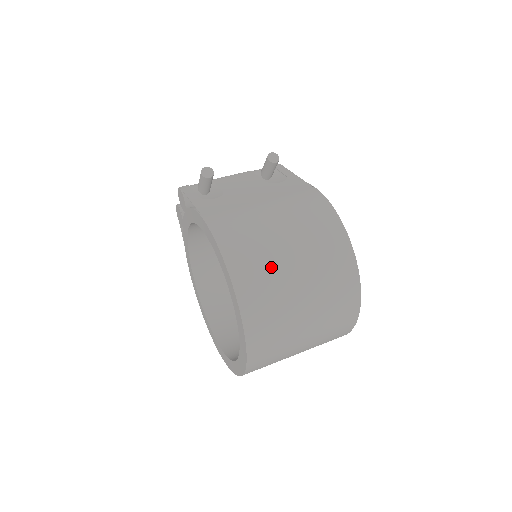
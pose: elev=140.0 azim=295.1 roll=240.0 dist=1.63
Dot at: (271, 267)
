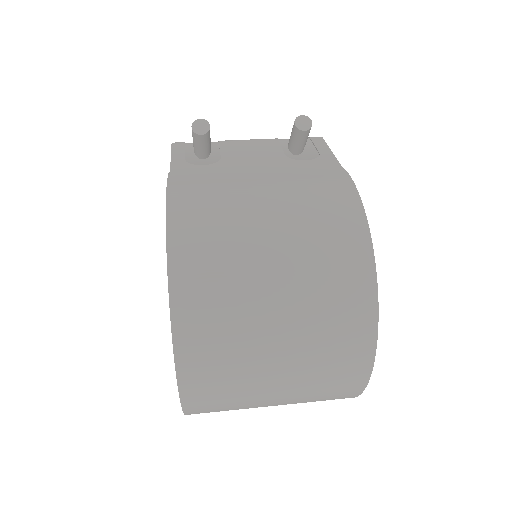
Dot at: (236, 280)
